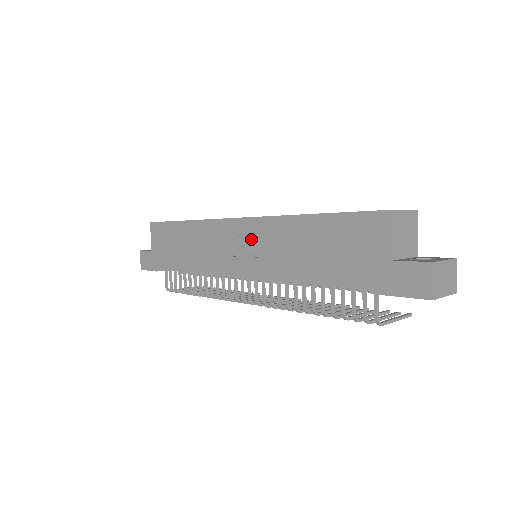
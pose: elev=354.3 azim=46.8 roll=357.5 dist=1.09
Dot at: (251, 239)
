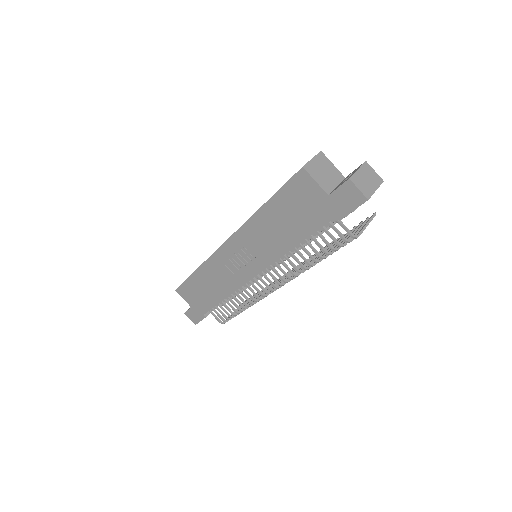
Dot at: (243, 249)
